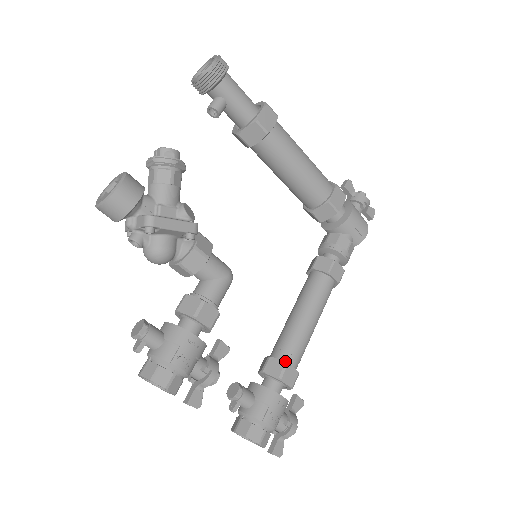
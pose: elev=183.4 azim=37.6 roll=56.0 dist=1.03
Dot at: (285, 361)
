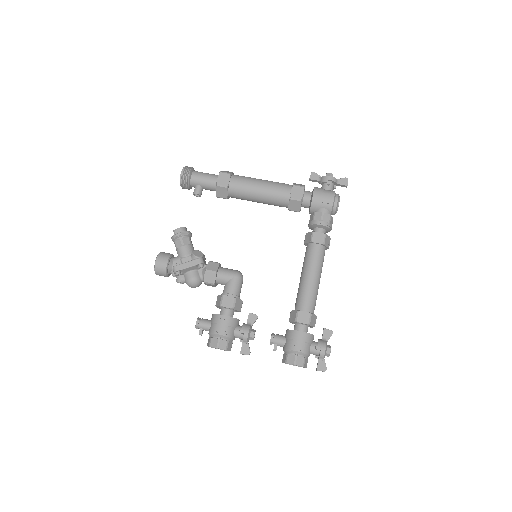
Dot at: (299, 310)
